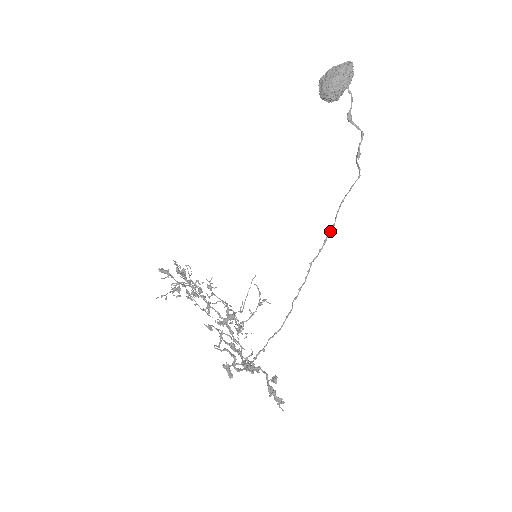
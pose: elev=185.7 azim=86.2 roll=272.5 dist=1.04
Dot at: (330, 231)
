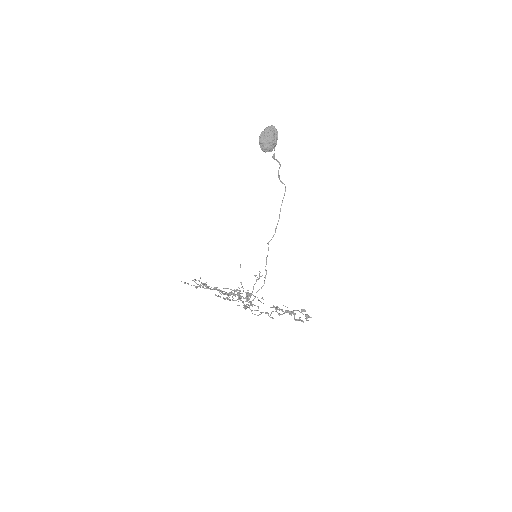
Dot at: occluded
